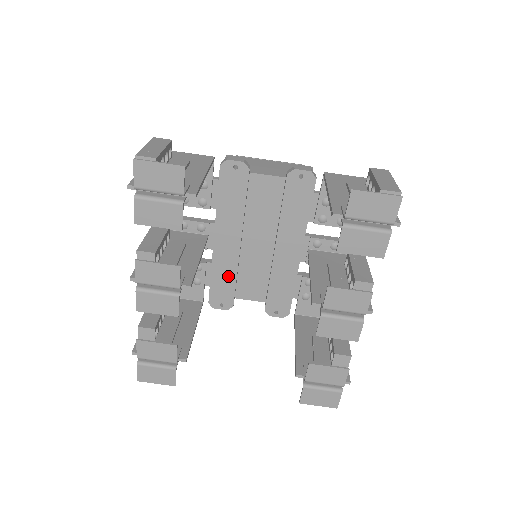
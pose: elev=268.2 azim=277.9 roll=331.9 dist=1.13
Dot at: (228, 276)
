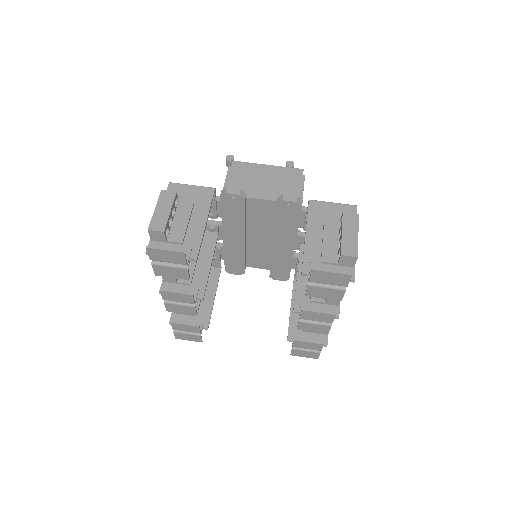
Dot at: (238, 257)
